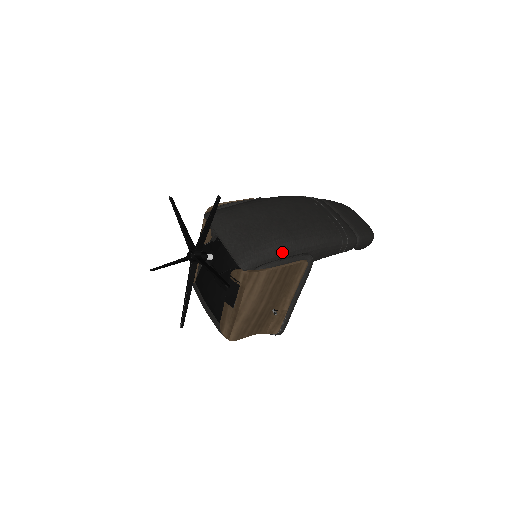
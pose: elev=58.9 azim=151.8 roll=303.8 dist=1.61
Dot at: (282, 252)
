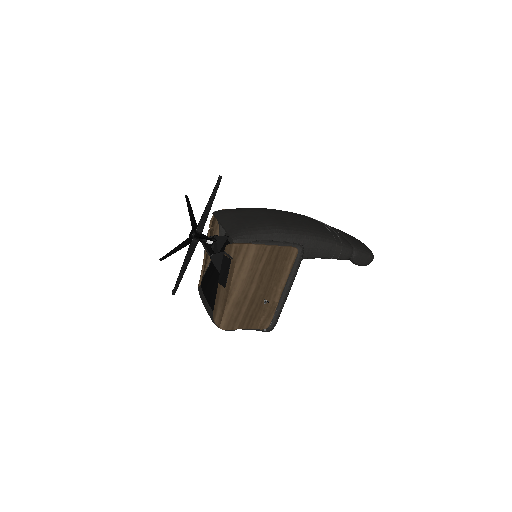
Dot at: (274, 236)
